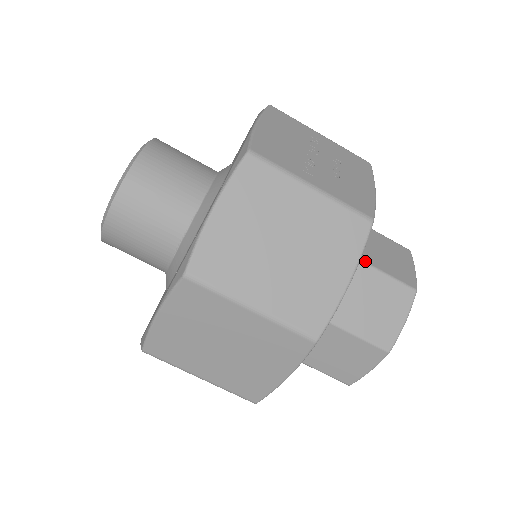
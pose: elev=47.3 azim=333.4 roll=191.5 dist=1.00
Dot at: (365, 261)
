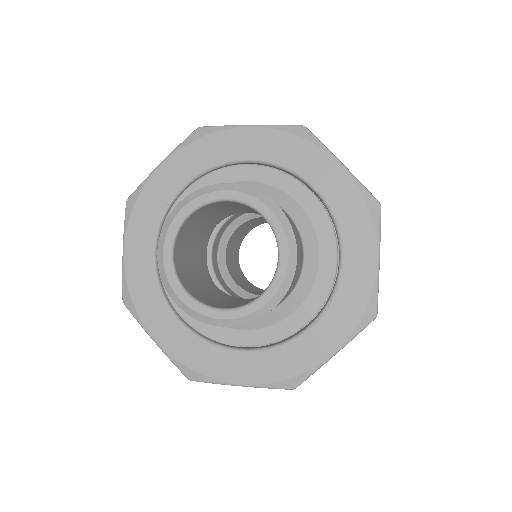
Dot at: occluded
